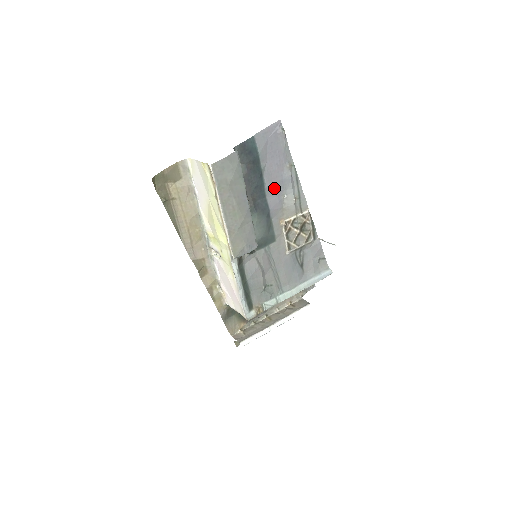
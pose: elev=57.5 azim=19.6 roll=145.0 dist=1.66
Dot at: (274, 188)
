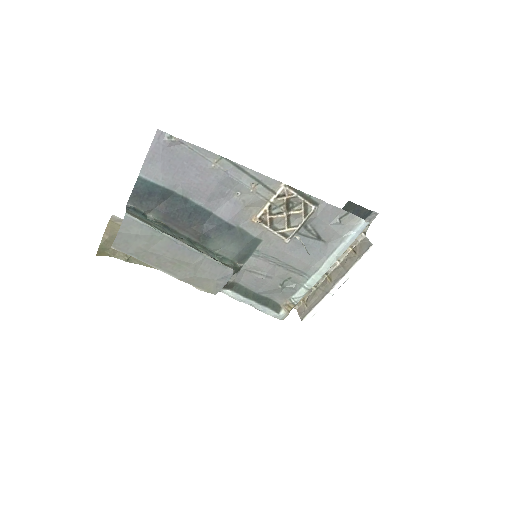
Dot at: (215, 197)
